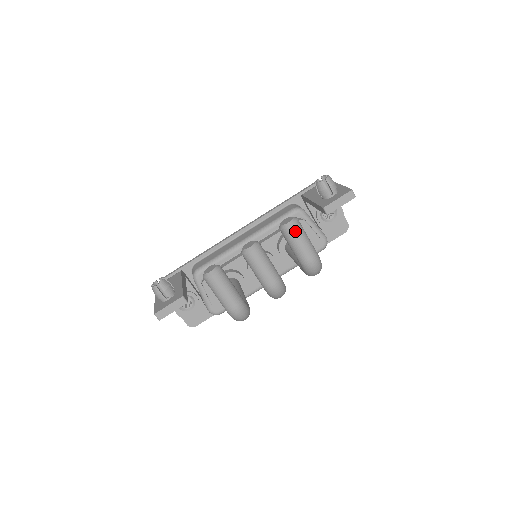
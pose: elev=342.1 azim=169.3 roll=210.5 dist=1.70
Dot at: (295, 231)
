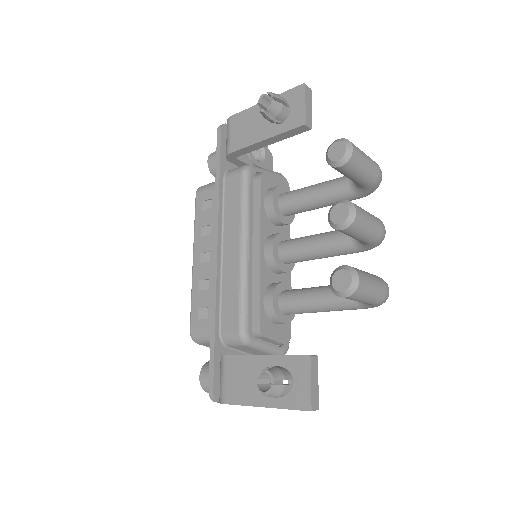
Dot at: (357, 151)
